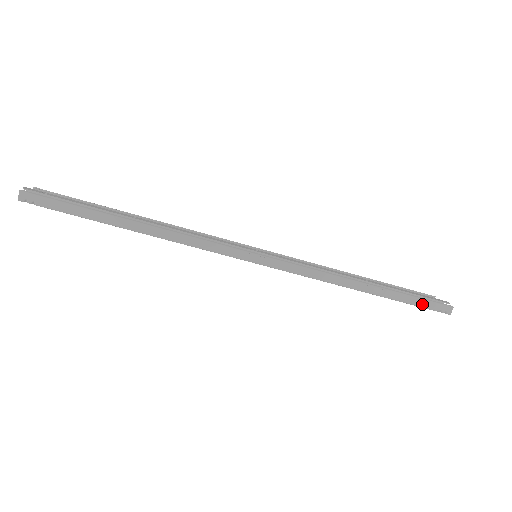
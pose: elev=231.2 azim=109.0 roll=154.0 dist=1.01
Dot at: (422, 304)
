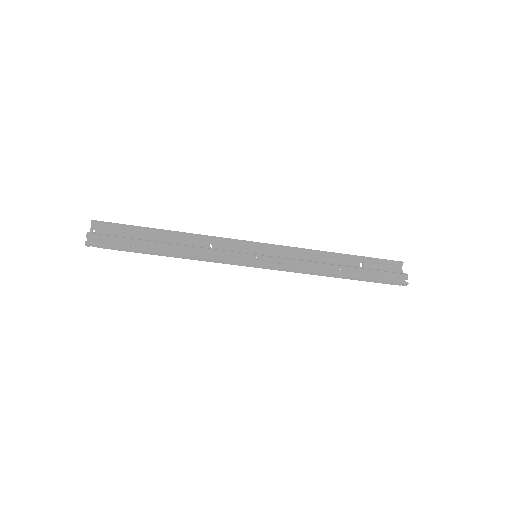
Dot at: (383, 282)
